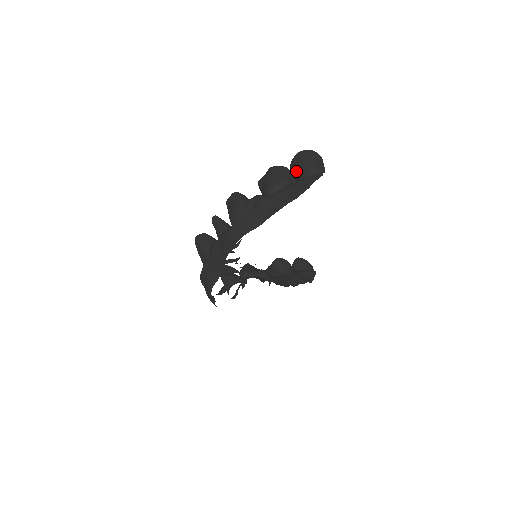
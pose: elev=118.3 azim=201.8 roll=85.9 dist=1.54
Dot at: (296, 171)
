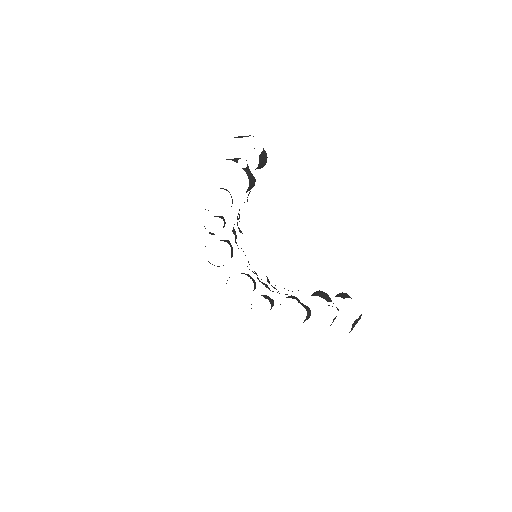
Dot at: occluded
